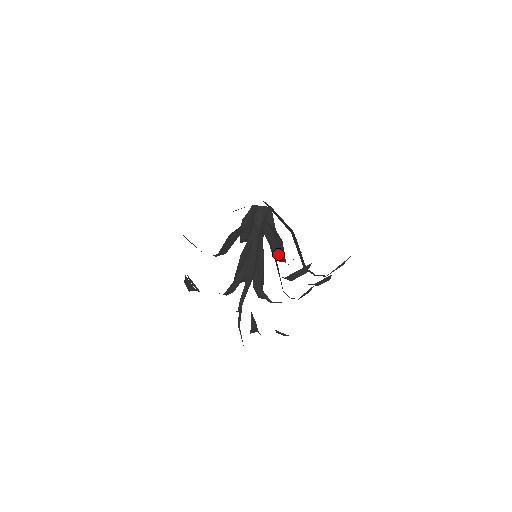
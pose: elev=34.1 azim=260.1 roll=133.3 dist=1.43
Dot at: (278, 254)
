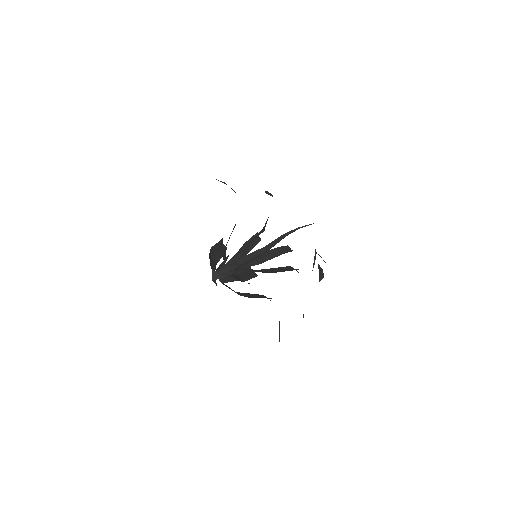
Dot at: occluded
